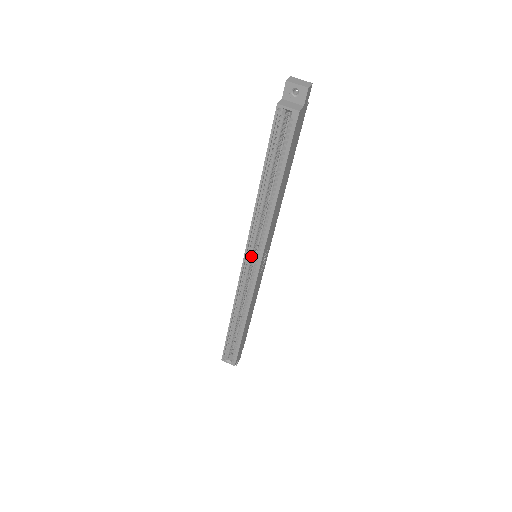
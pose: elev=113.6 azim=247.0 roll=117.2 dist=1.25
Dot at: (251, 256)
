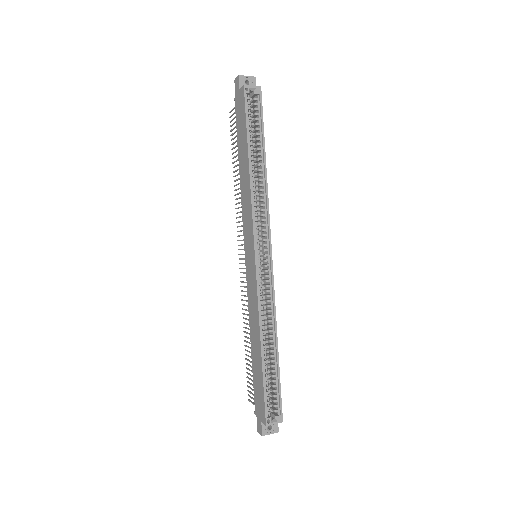
Dot at: (259, 246)
